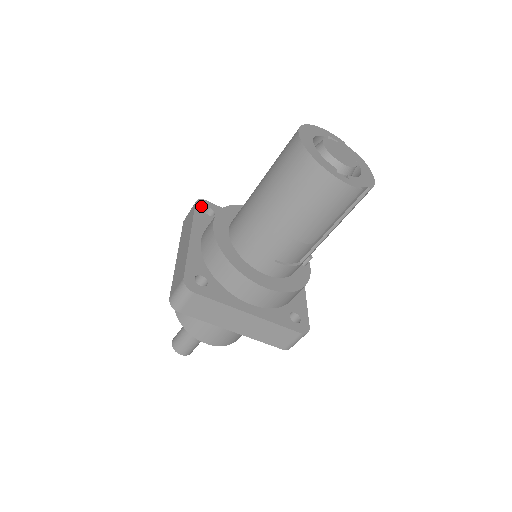
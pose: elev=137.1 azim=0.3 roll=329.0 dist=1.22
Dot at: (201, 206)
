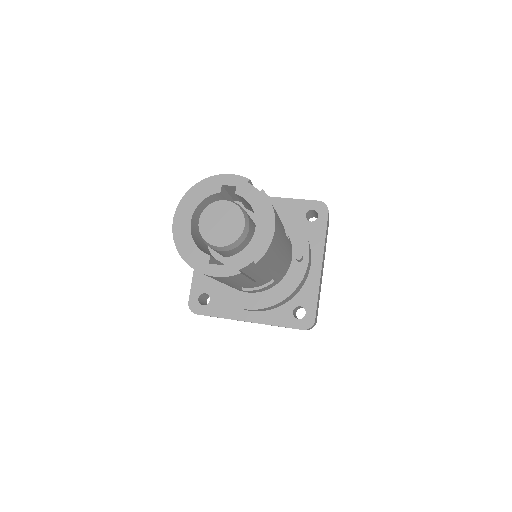
Dot at: occluded
